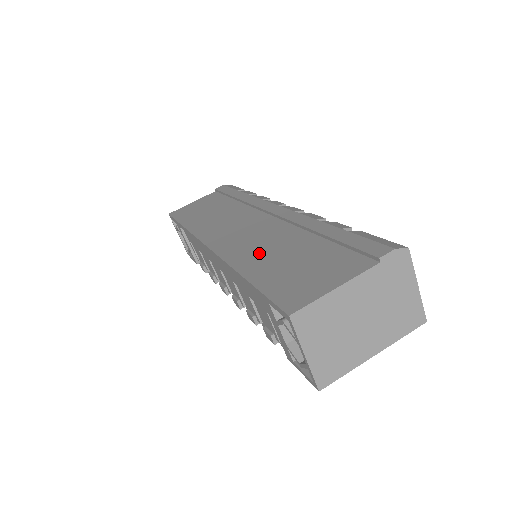
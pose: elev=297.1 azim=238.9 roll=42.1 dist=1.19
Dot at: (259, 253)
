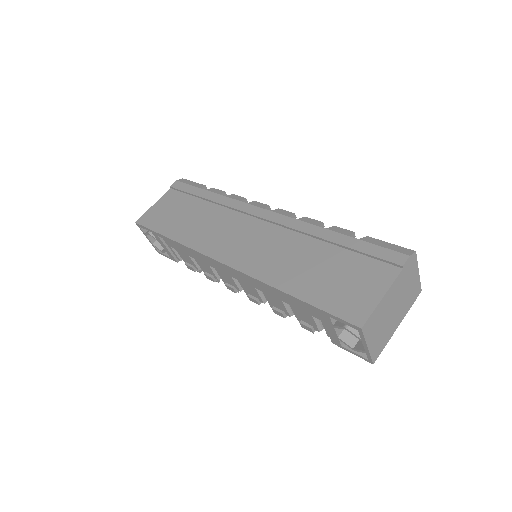
Dot at: (287, 267)
